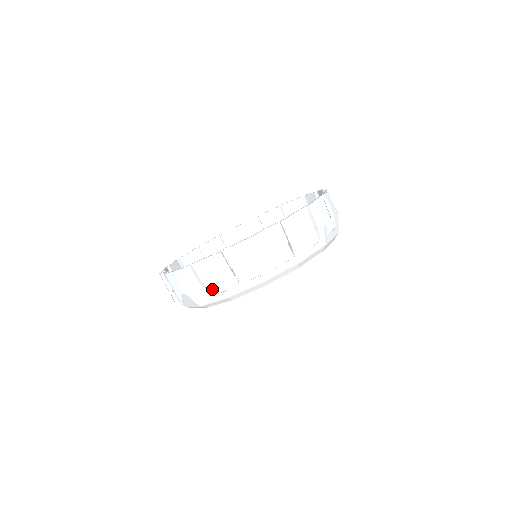
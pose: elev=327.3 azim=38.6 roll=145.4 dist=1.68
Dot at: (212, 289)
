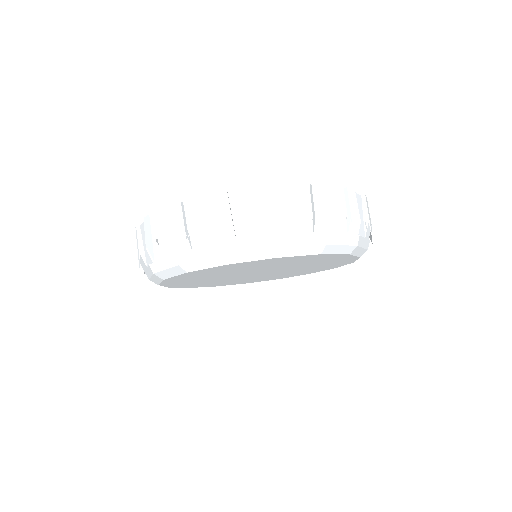
Dot at: (148, 259)
